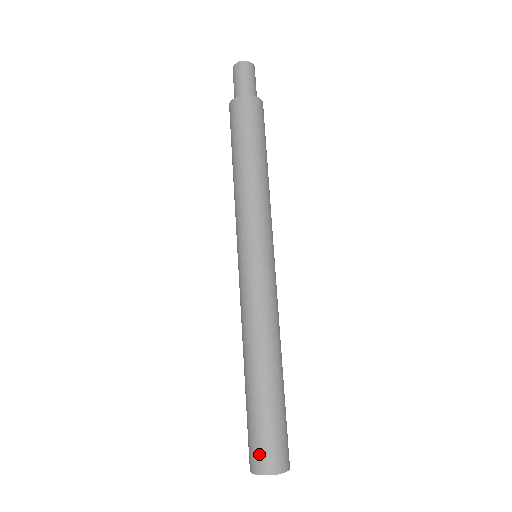
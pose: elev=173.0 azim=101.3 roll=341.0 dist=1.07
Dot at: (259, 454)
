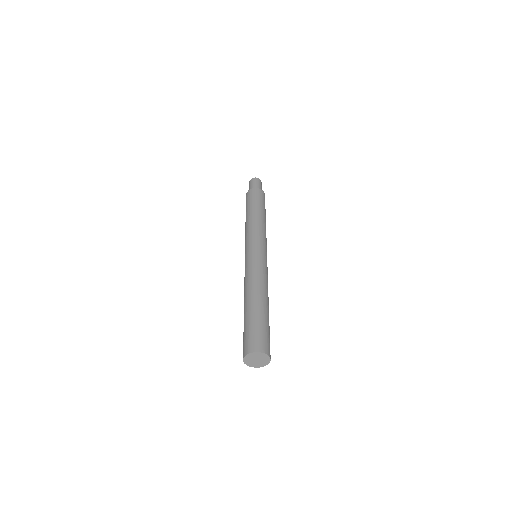
Dot at: (243, 348)
